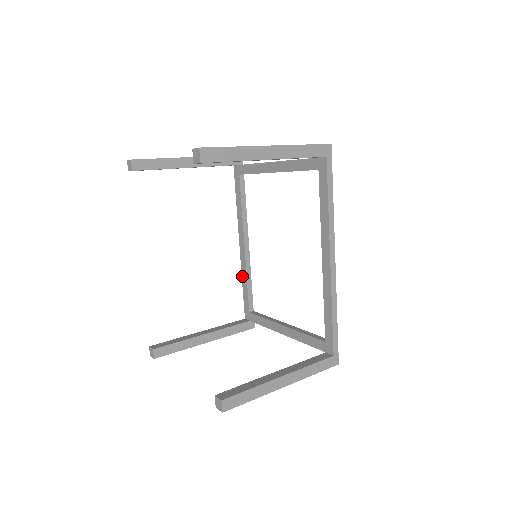
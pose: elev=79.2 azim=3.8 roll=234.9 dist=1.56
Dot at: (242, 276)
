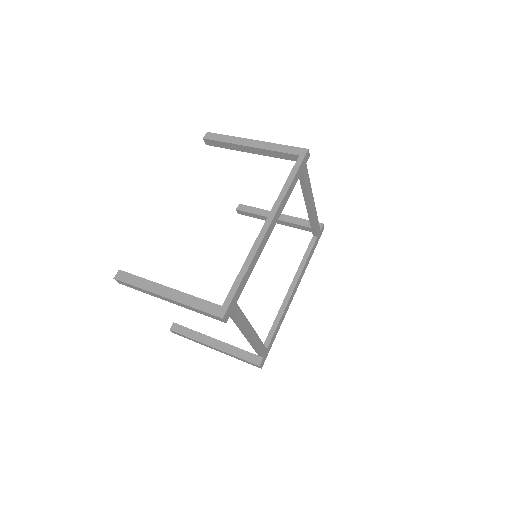
Dot at: occluded
